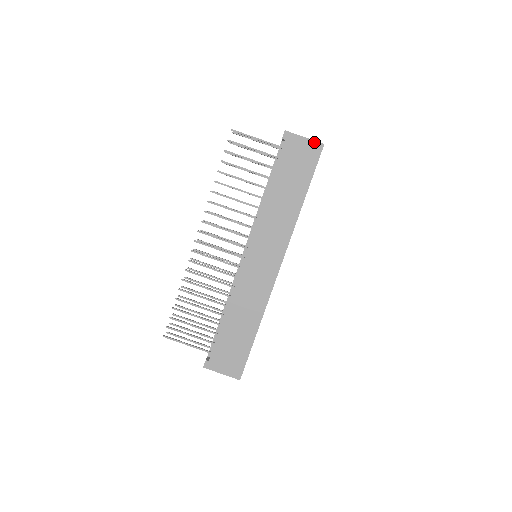
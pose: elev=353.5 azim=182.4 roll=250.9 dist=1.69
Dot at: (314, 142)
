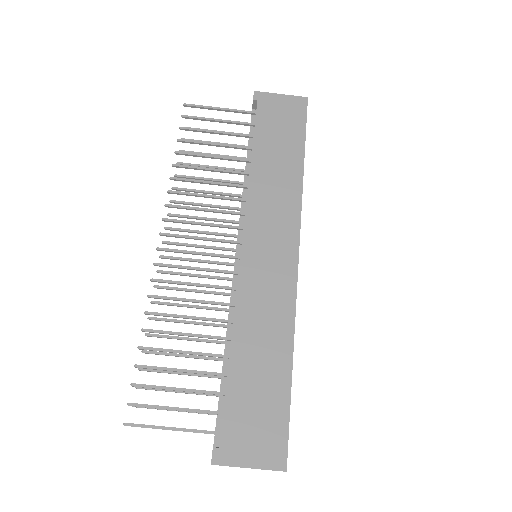
Dot at: (294, 97)
